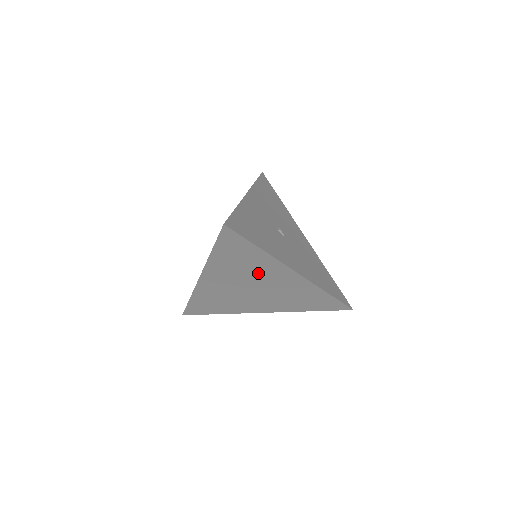
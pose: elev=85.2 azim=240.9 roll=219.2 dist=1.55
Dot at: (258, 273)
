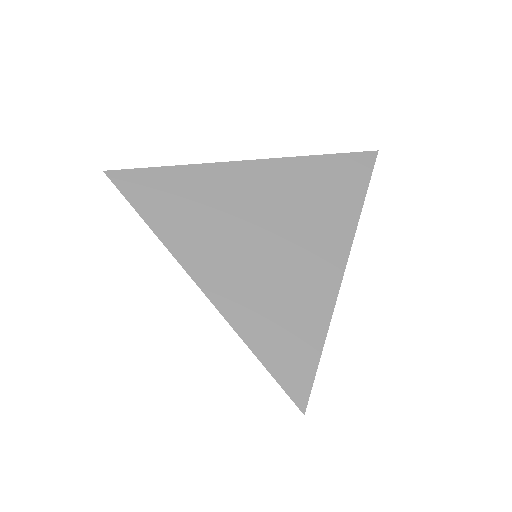
Dot at: (312, 221)
